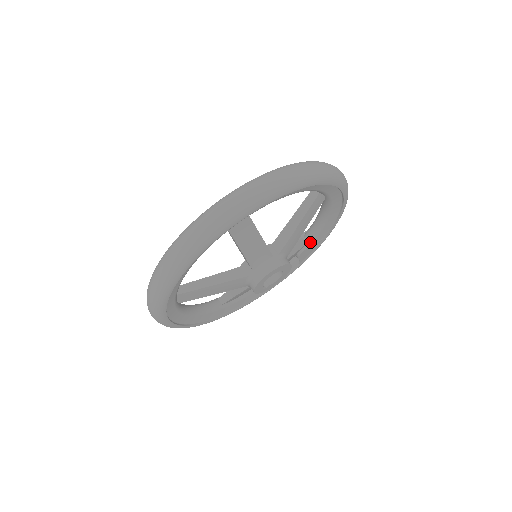
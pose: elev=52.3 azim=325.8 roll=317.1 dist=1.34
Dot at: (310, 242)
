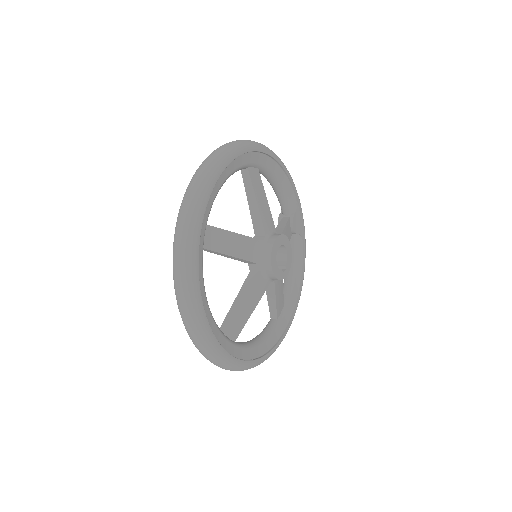
Dot at: (291, 214)
